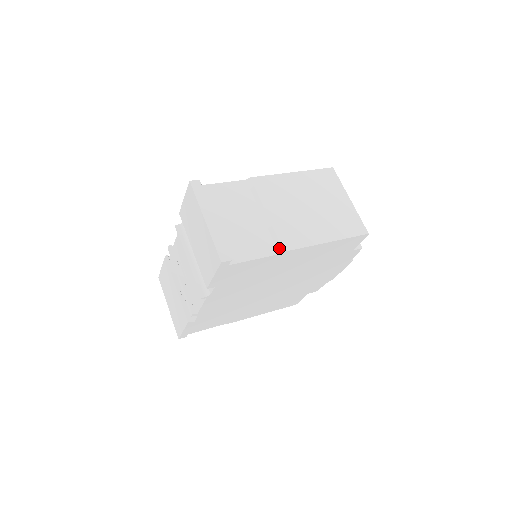
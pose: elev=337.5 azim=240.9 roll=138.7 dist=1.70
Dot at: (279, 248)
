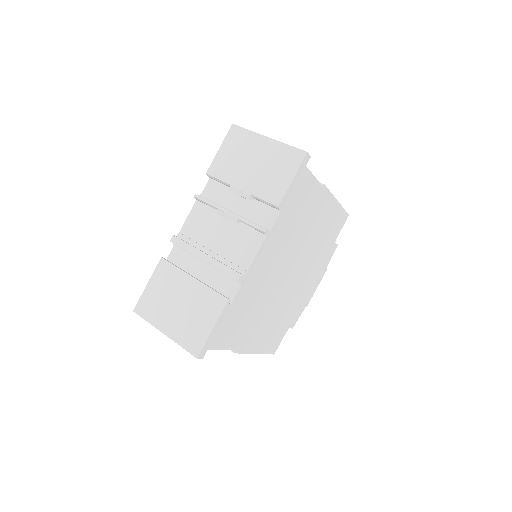
Dot at: occluded
